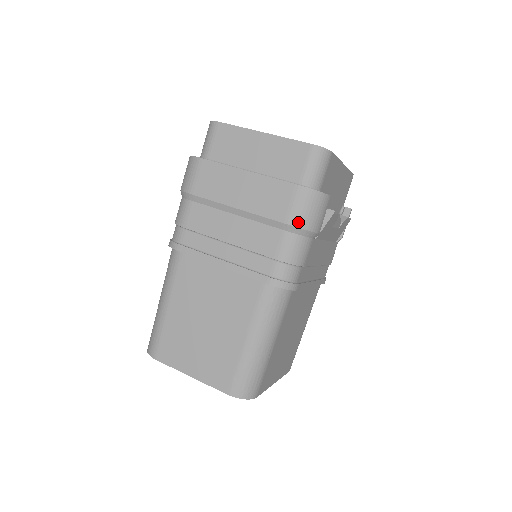
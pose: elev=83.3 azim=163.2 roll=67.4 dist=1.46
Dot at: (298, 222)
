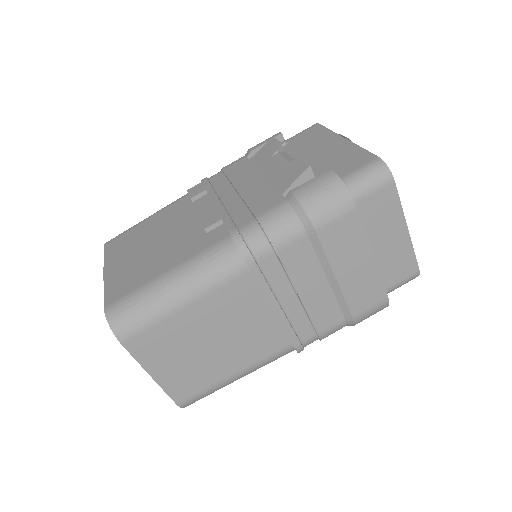
Dot at: (359, 321)
